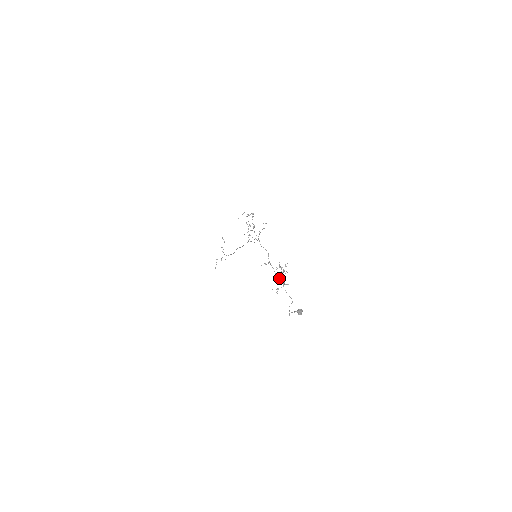
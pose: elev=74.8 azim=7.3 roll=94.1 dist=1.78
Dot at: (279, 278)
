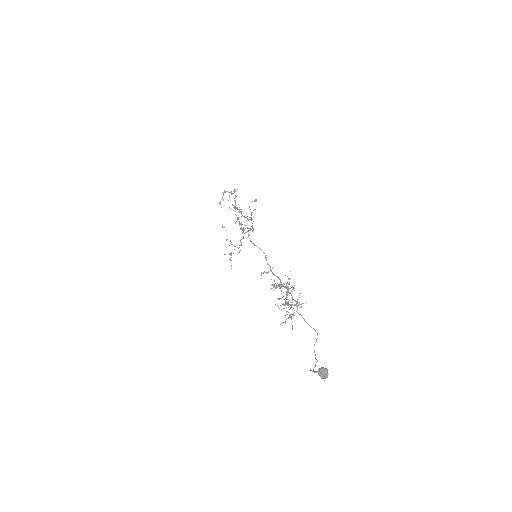
Dot at: (282, 304)
